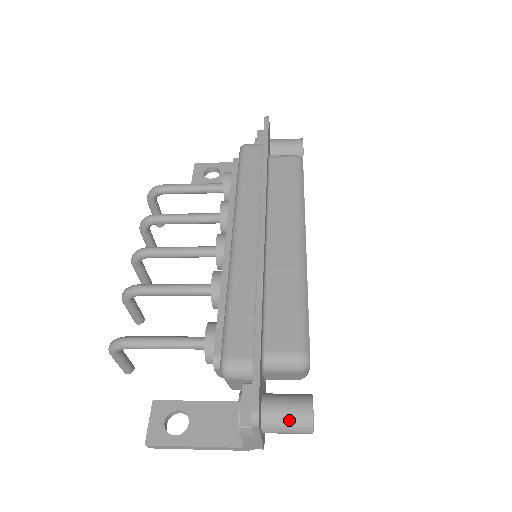
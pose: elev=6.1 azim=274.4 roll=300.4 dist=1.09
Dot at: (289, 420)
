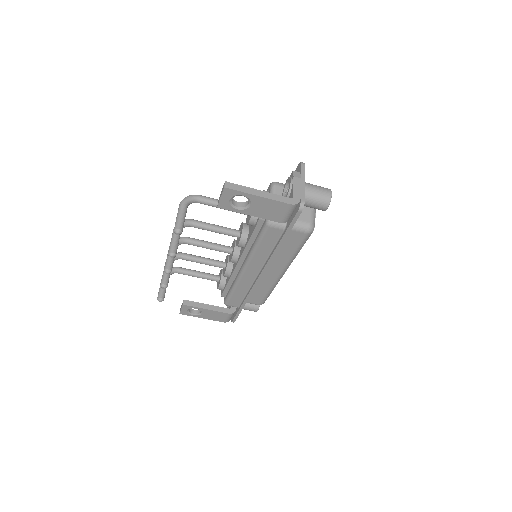
Dot at: (317, 186)
